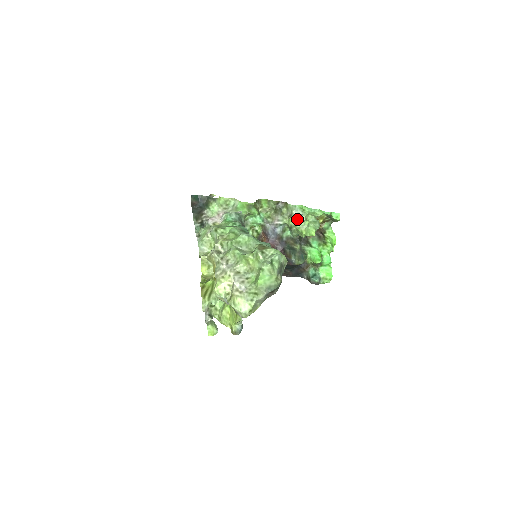
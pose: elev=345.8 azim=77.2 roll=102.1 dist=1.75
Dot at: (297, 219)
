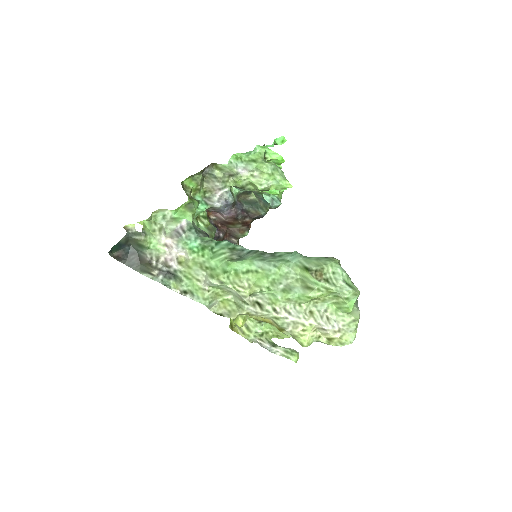
Dot at: (248, 177)
